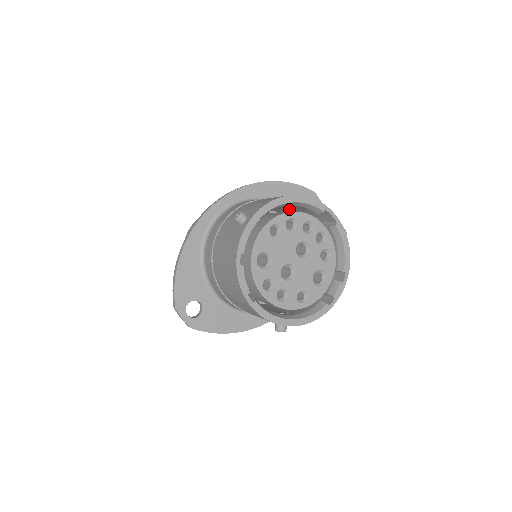
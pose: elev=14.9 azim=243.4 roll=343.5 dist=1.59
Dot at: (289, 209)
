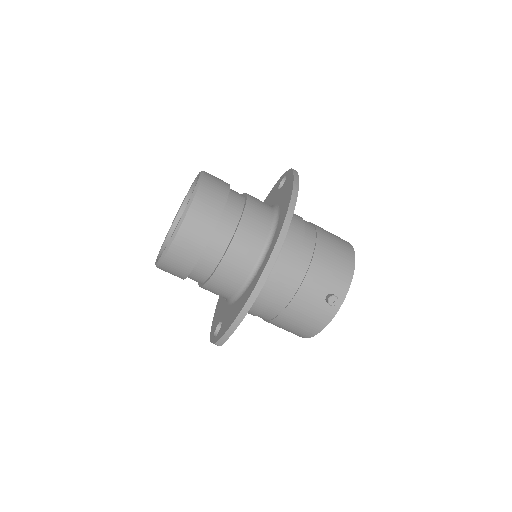
Dot at: occluded
